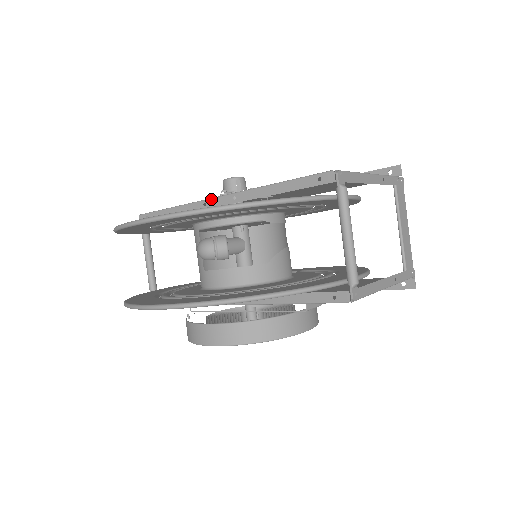
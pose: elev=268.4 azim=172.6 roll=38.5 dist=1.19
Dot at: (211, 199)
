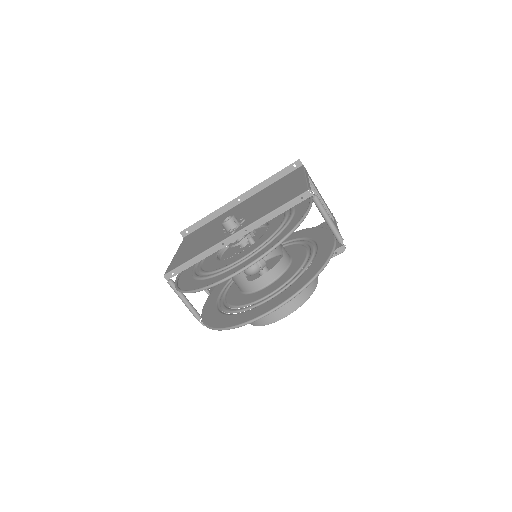
Dot at: (227, 239)
